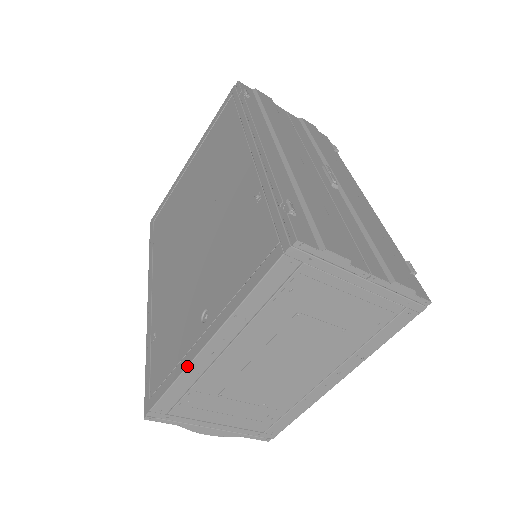
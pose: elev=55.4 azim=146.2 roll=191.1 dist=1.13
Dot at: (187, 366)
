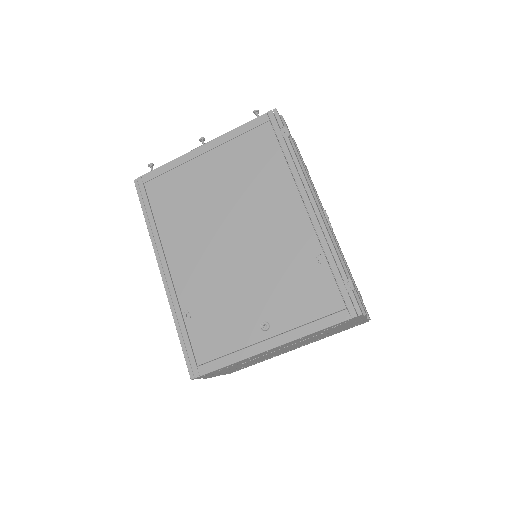
Dot at: (249, 357)
